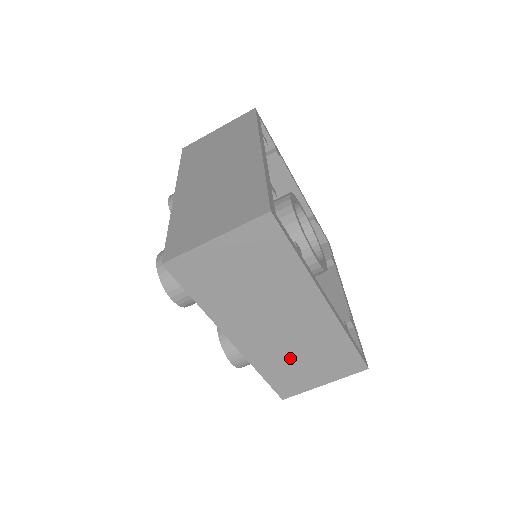
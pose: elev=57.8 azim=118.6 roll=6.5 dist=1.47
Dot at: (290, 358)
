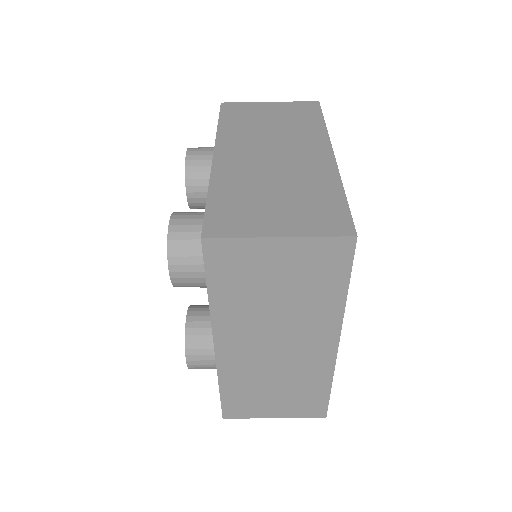
Dot at: (261, 383)
